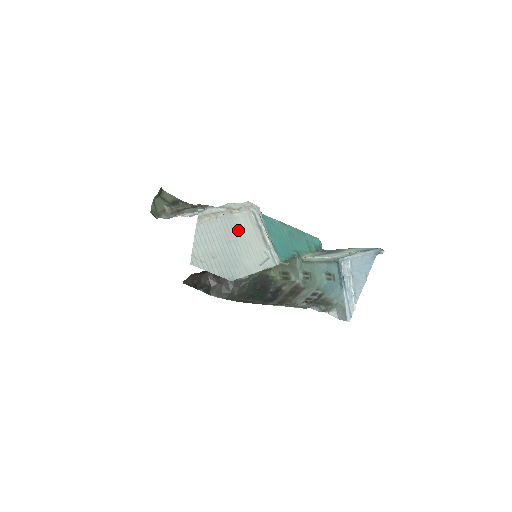
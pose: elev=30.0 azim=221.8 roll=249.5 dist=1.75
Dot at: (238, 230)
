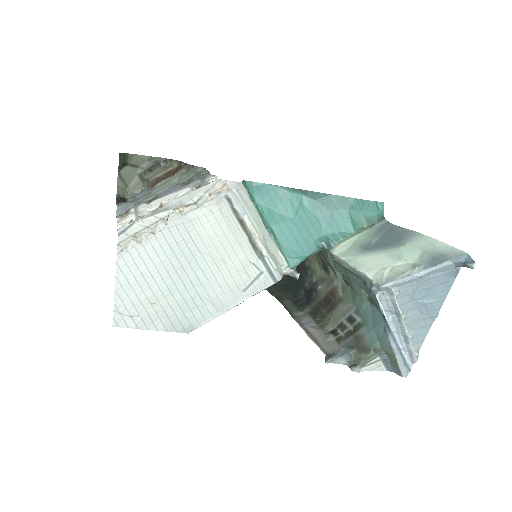
Dot at: (198, 241)
